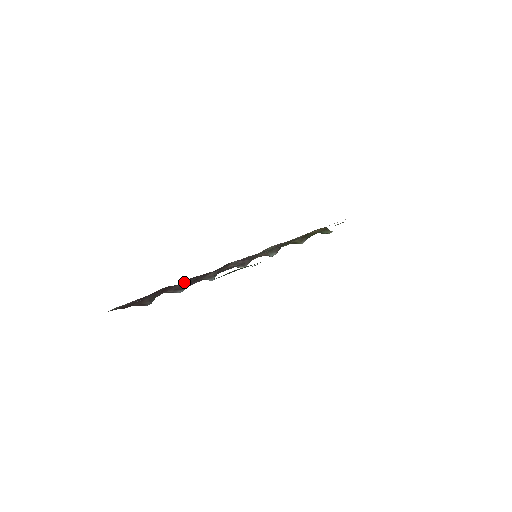
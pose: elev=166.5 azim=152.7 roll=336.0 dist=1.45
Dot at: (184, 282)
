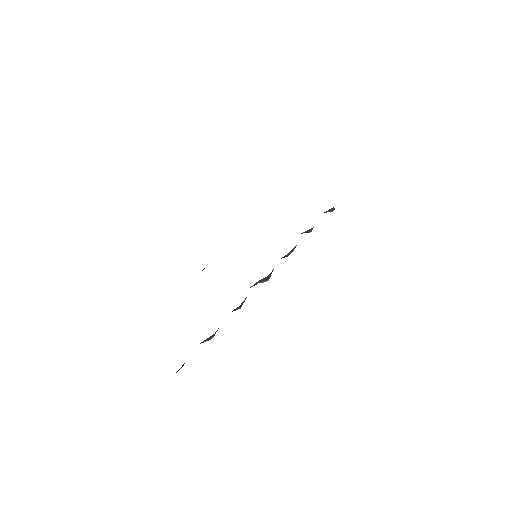
Dot at: occluded
